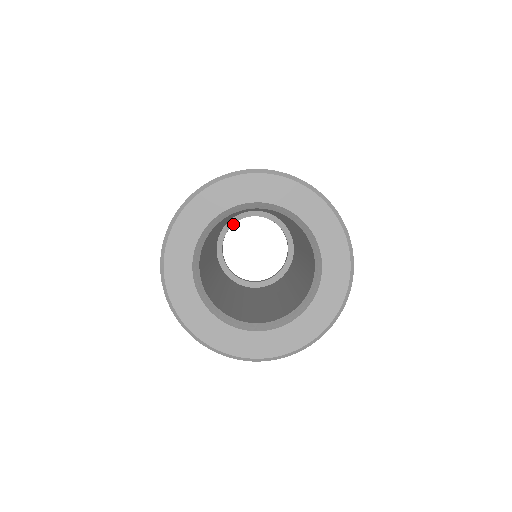
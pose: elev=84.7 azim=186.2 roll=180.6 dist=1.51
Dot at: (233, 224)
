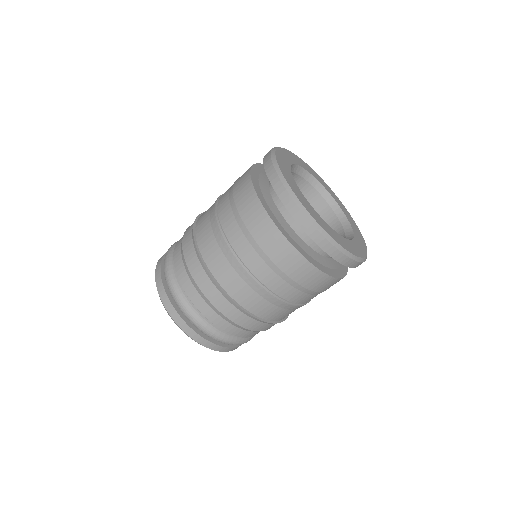
Dot at: occluded
